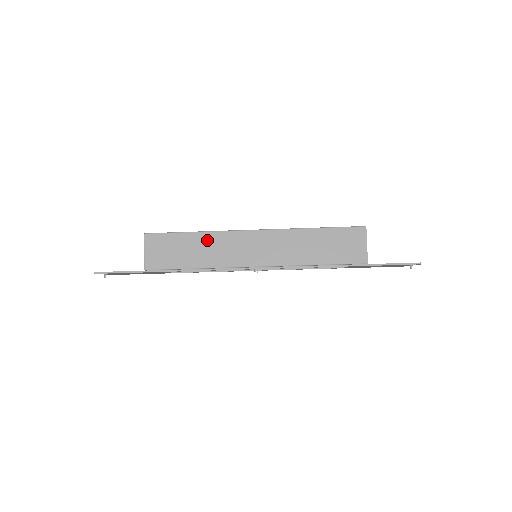
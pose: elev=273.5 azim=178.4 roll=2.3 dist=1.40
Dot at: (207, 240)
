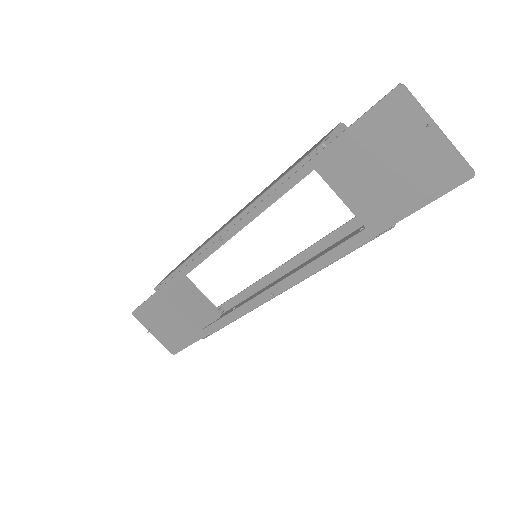
Dot at: occluded
